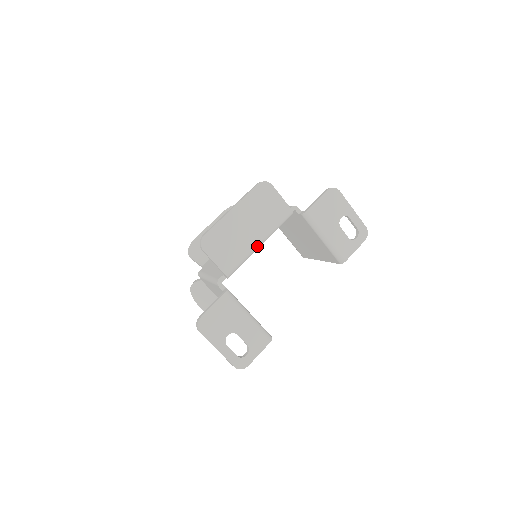
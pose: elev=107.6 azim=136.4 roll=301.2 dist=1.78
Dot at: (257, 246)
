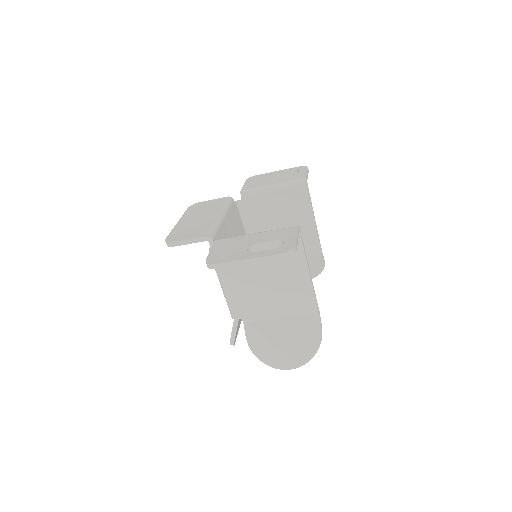
Dot at: (218, 217)
